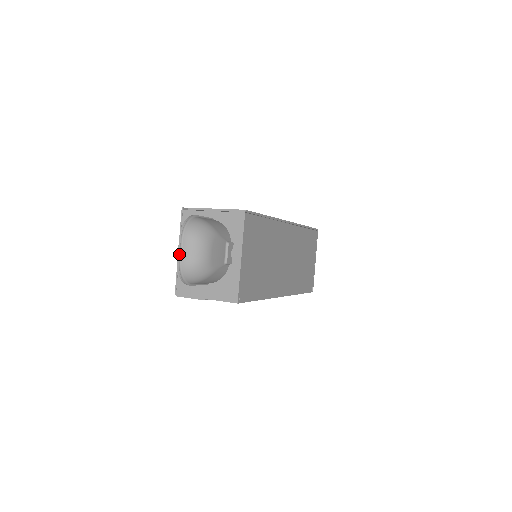
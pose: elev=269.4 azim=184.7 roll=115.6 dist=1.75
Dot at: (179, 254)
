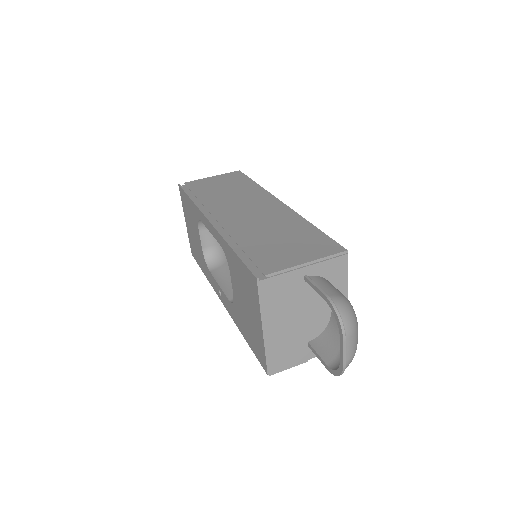
Dot at: (345, 358)
